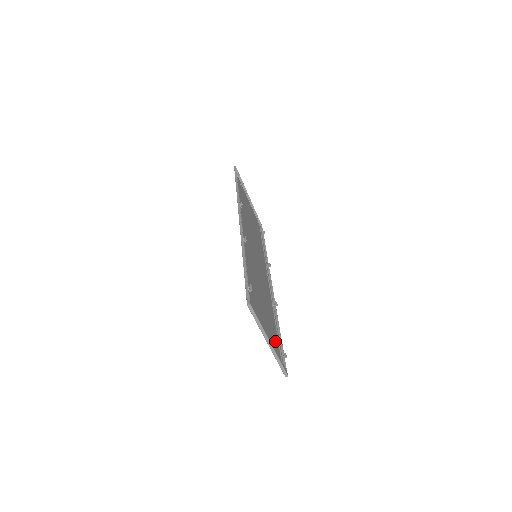
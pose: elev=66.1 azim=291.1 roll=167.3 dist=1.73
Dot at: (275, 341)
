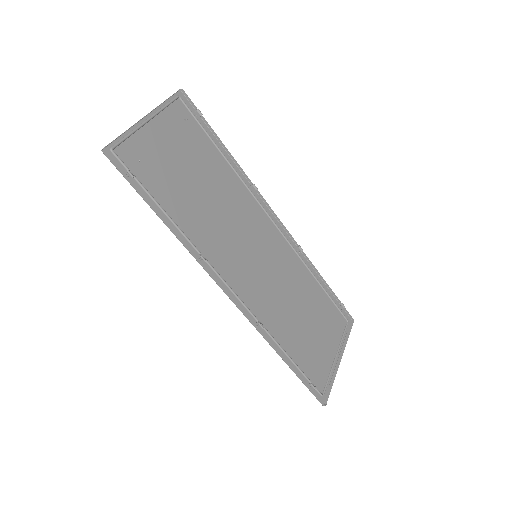
Dot at: (331, 314)
